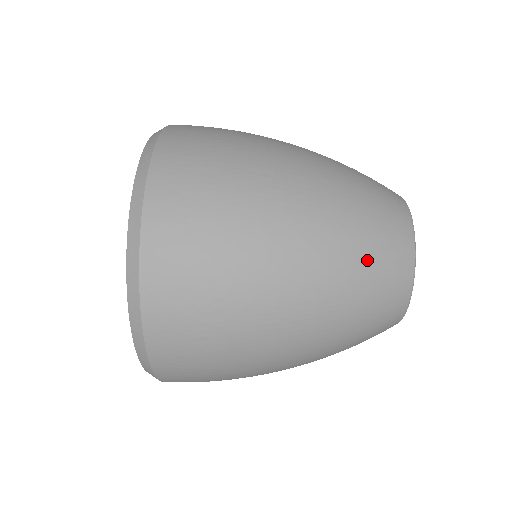
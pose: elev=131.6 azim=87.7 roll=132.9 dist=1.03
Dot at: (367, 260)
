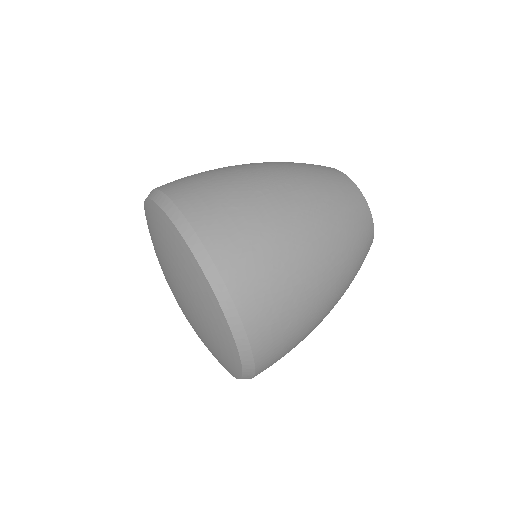
Dot at: (349, 217)
